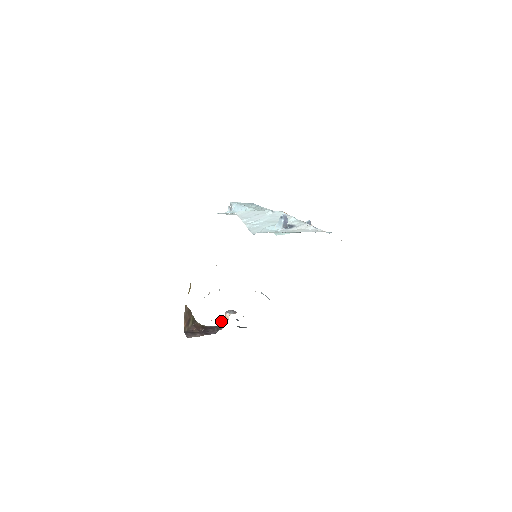
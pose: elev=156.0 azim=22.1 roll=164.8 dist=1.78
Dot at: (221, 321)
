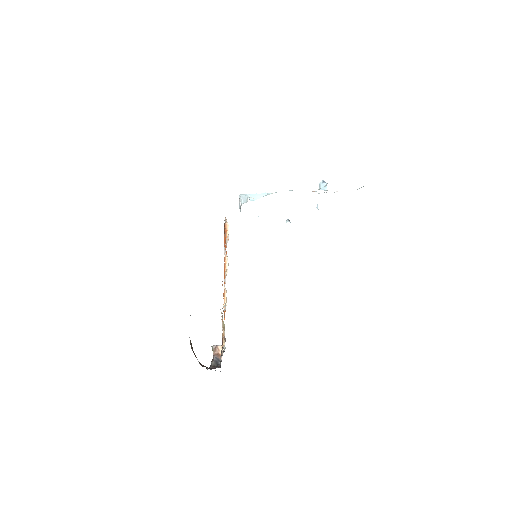
Dot at: (214, 357)
